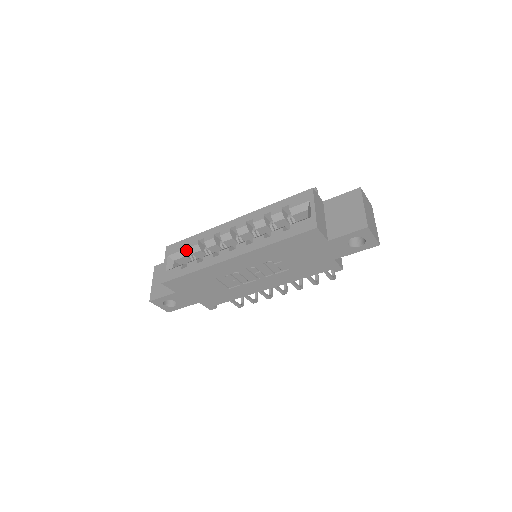
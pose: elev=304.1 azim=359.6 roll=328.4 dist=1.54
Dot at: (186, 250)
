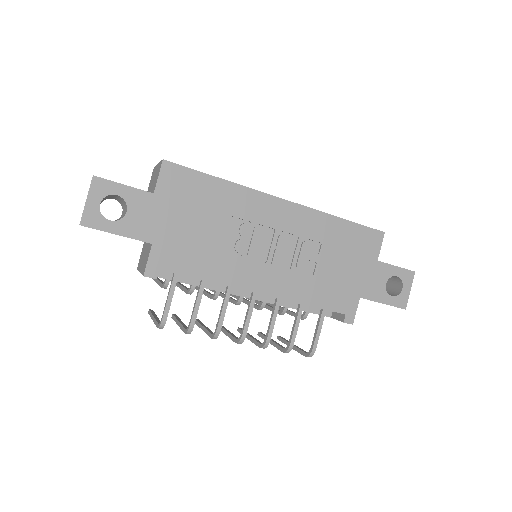
Dot at: occluded
